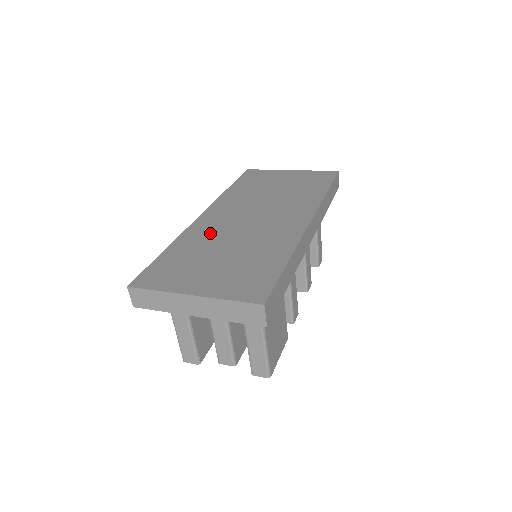
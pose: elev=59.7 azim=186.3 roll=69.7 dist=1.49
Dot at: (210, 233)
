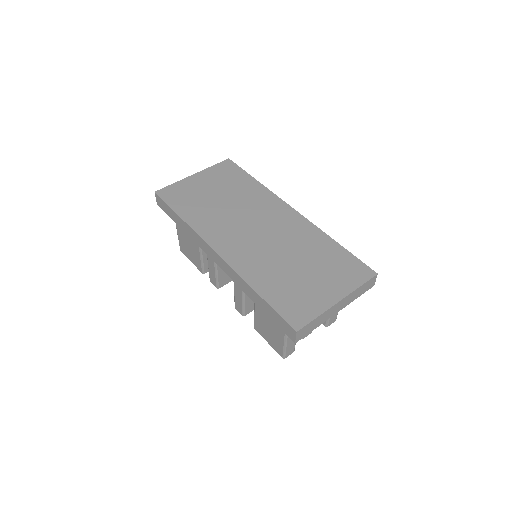
Dot at: (257, 260)
